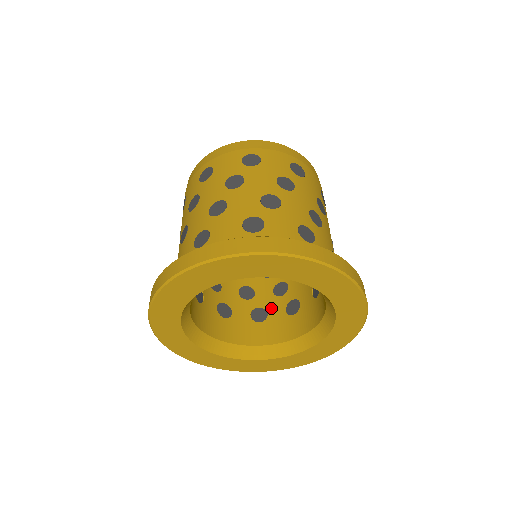
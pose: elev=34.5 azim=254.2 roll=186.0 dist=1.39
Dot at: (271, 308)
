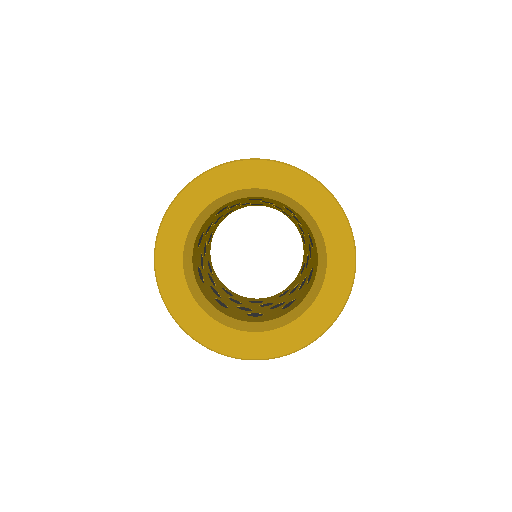
Dot at: (297, 295)
